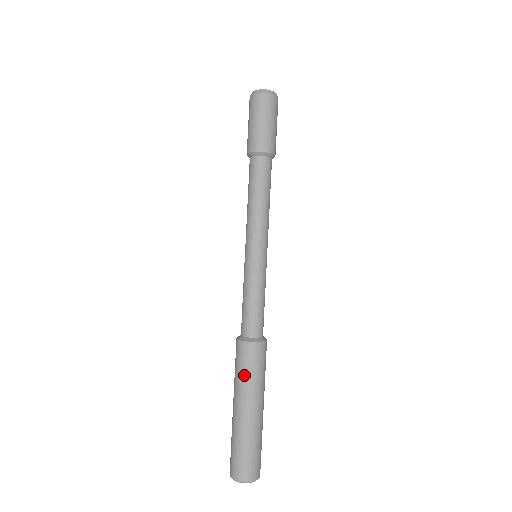
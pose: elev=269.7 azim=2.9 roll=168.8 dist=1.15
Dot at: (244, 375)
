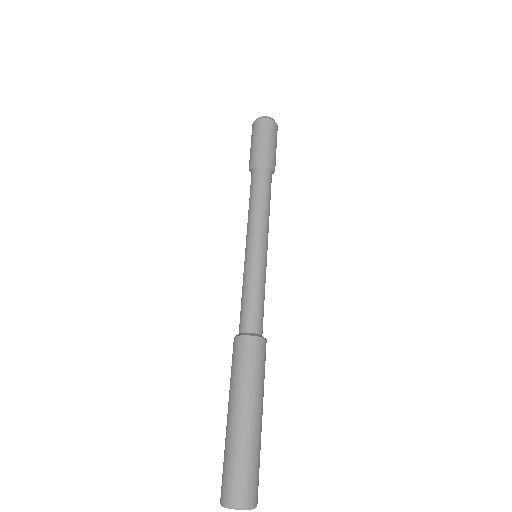
Dot at: (242, 372)
